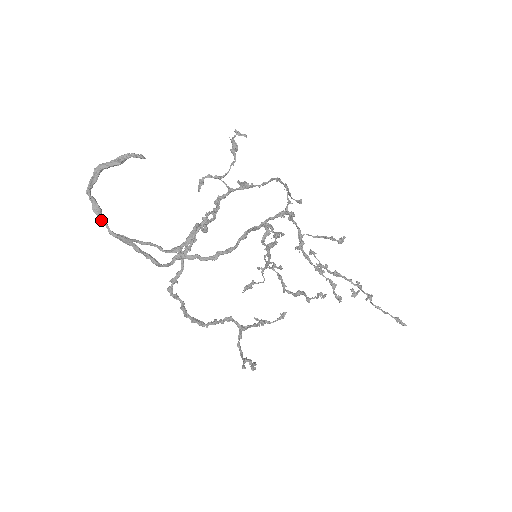
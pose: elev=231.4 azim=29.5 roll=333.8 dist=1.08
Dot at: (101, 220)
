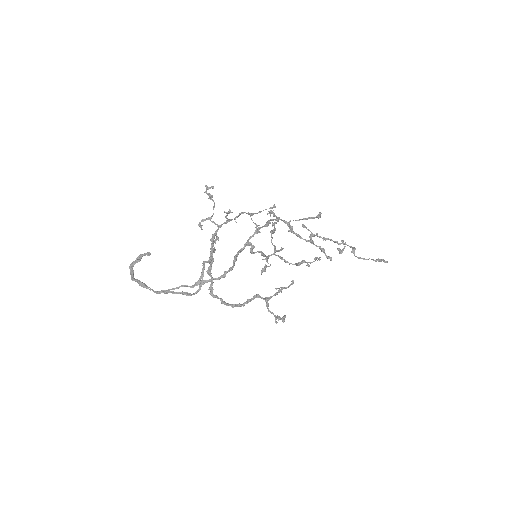
Dot at: occluded
